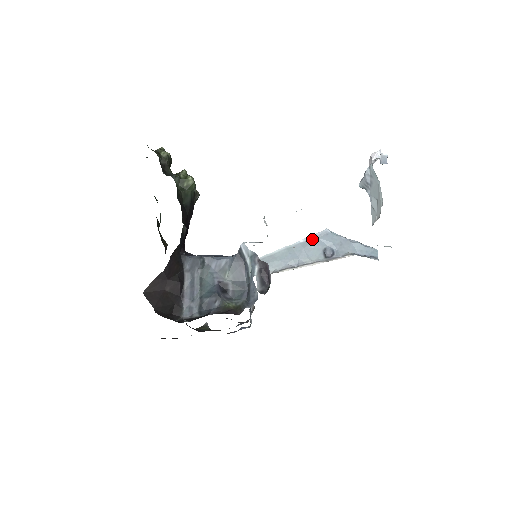
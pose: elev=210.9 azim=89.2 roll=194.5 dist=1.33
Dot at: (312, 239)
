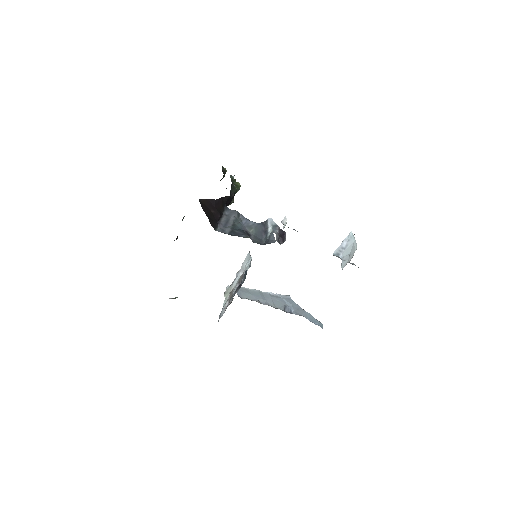
Dot at: (278, 296)
